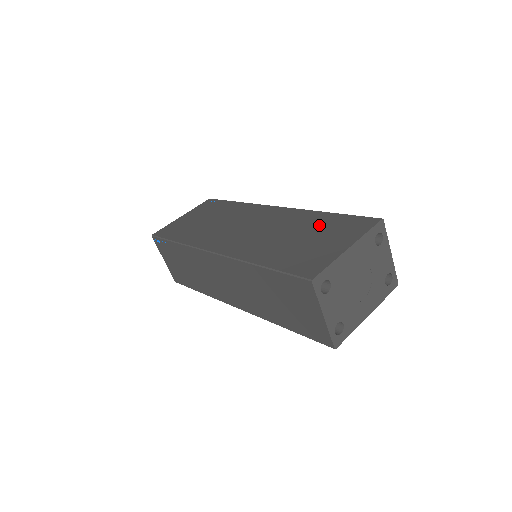
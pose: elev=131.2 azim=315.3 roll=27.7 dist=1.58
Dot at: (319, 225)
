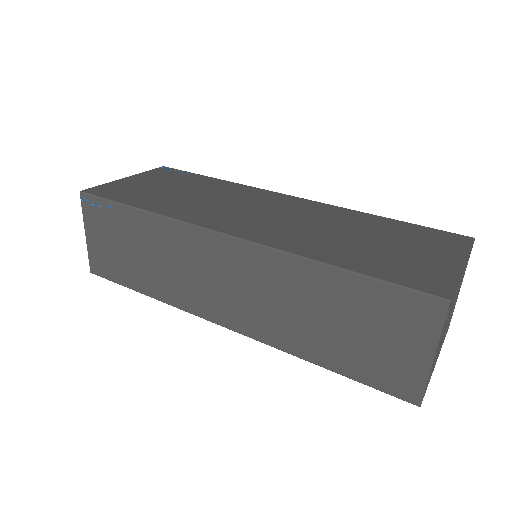
Dot at: (385, 229)
